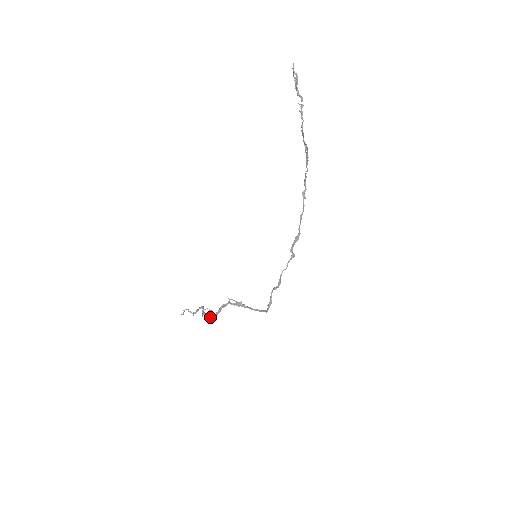
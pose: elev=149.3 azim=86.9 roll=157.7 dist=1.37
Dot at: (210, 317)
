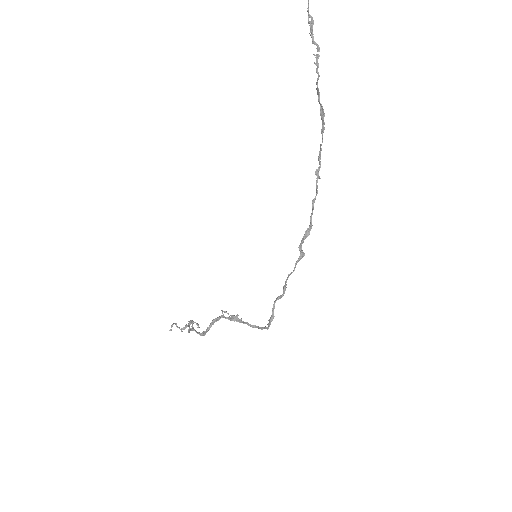
Dot at: (199, 334)
